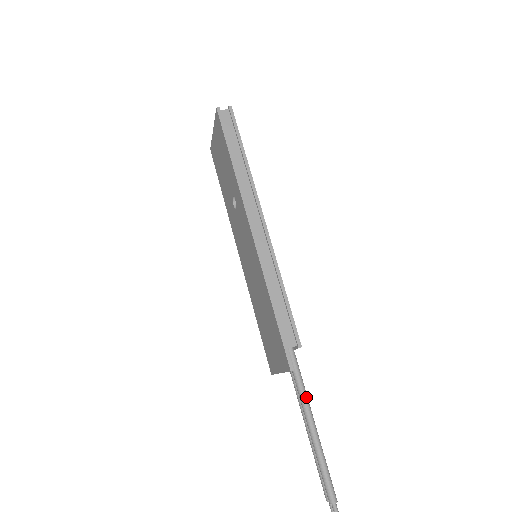
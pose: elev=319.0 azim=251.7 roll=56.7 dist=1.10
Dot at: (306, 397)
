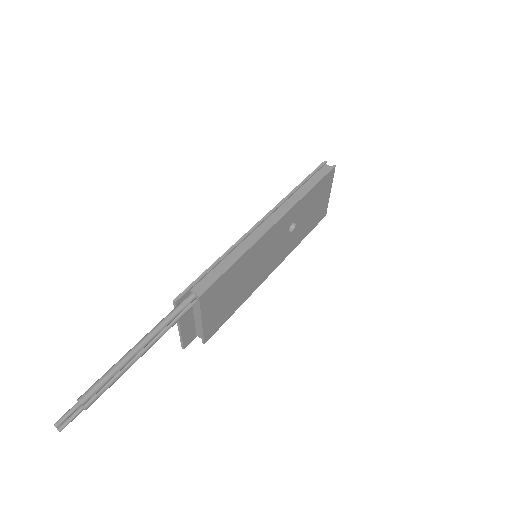
Dot at: (161, 326)
